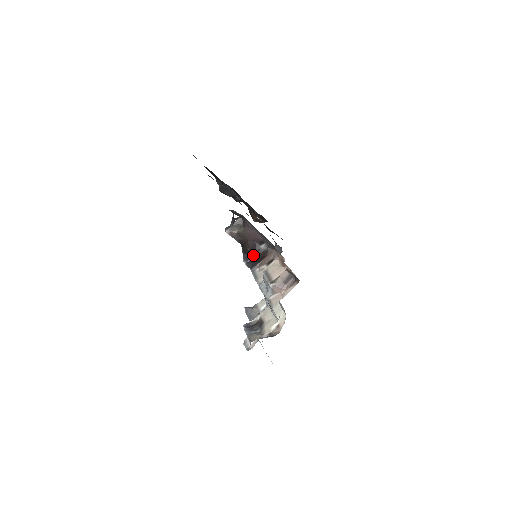
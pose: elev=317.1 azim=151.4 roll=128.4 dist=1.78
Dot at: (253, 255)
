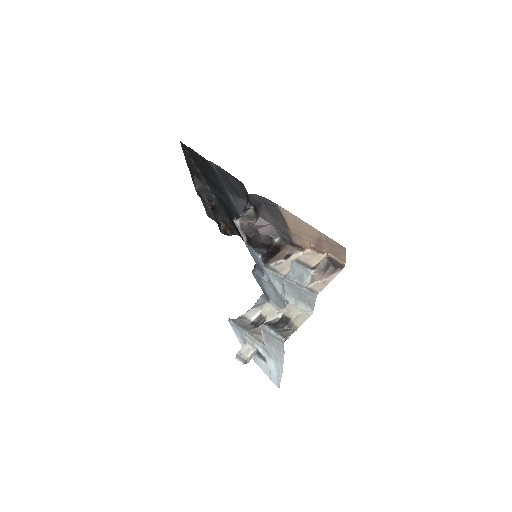
Dot at: (268, 248)
